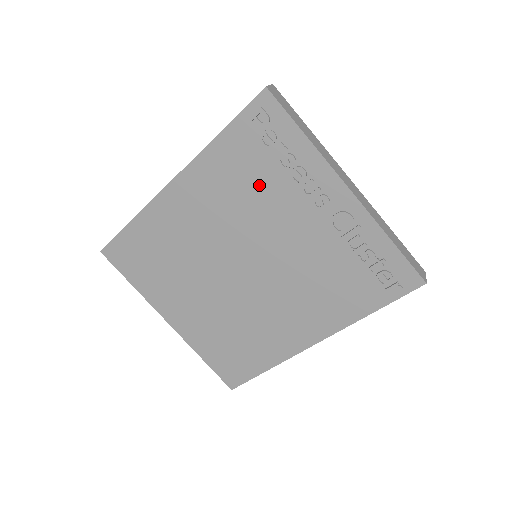
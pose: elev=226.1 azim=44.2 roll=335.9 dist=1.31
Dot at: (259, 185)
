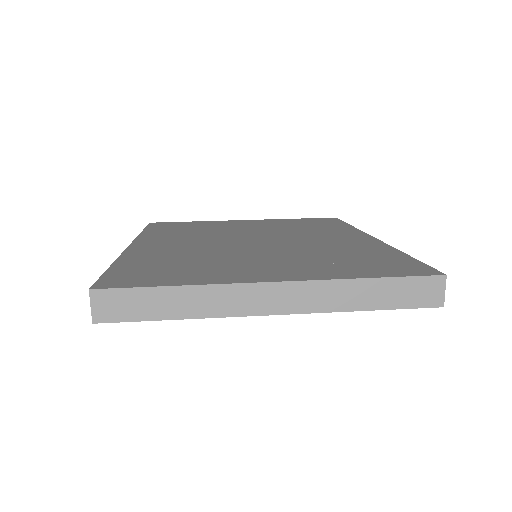
Dot at: occluded
